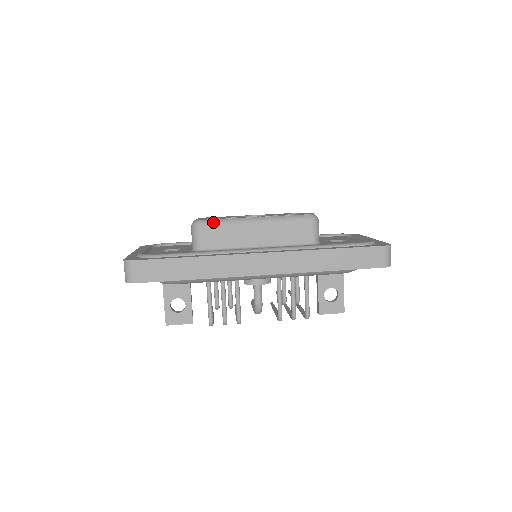
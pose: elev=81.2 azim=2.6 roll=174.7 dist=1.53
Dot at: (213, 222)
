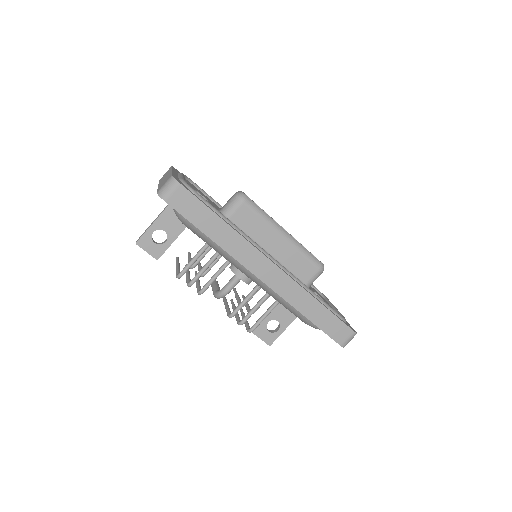
Dot at: (255, 207)
